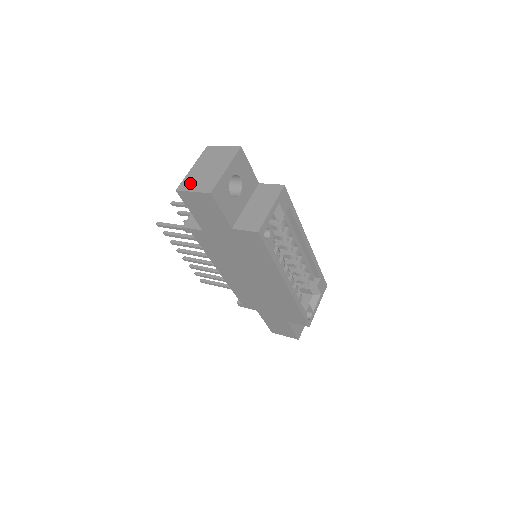
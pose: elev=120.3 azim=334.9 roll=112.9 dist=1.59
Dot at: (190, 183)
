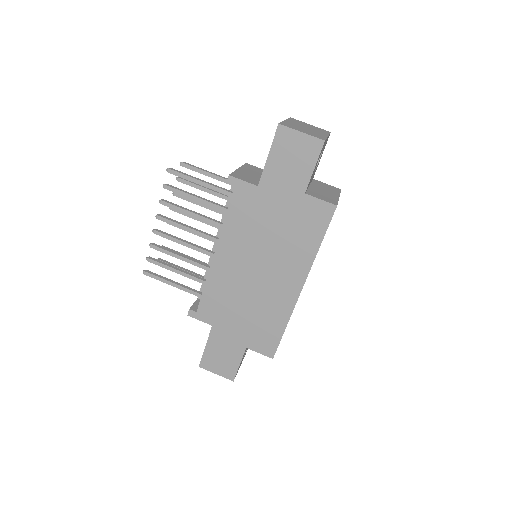
Dot at: (293, 126)
